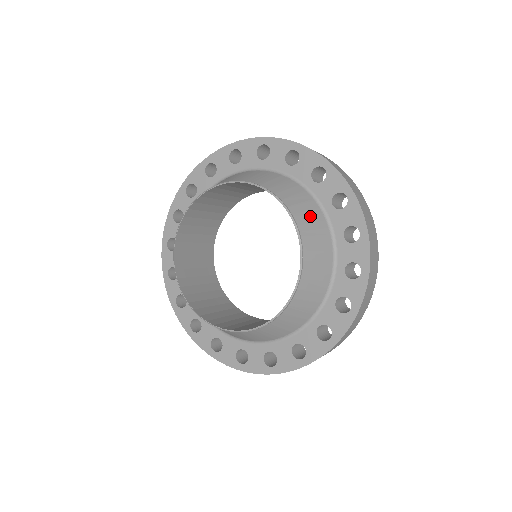
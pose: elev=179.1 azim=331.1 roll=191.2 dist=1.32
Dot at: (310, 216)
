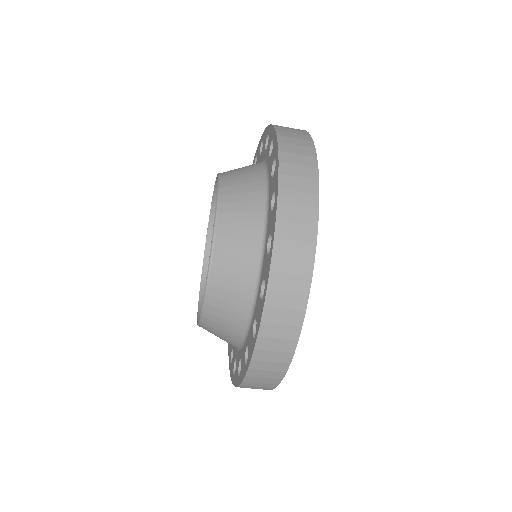
Dot at: occluded
